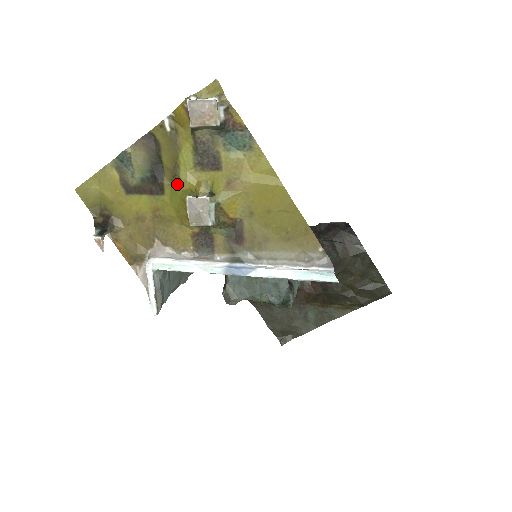
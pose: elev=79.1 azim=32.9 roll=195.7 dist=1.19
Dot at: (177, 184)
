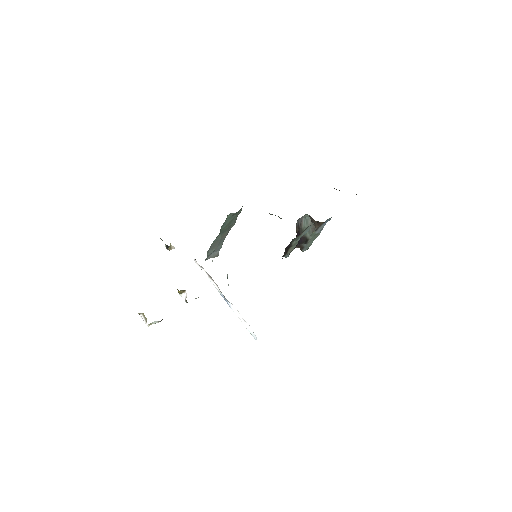
Dot at: occluded
